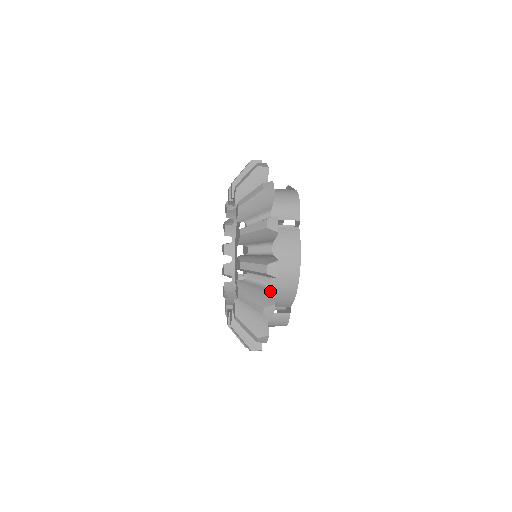
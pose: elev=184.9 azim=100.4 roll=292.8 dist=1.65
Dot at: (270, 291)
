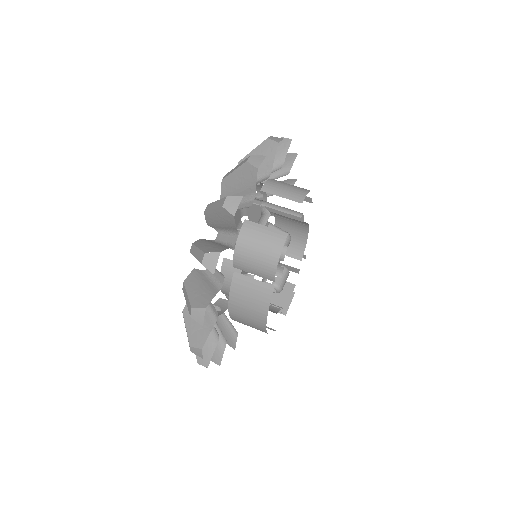
Dot at: (214, 346)
